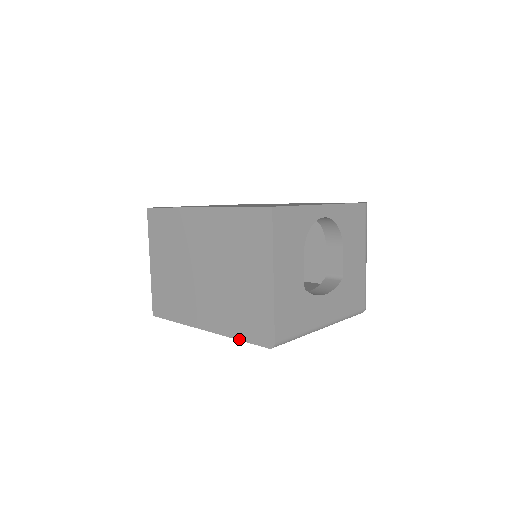
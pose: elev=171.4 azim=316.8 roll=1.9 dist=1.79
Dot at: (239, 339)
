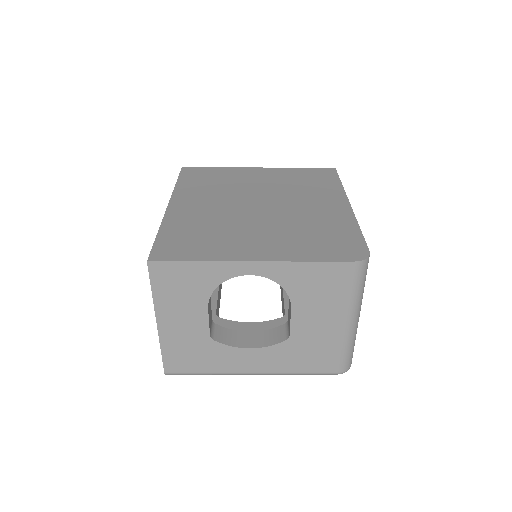
Dot at: occluded
